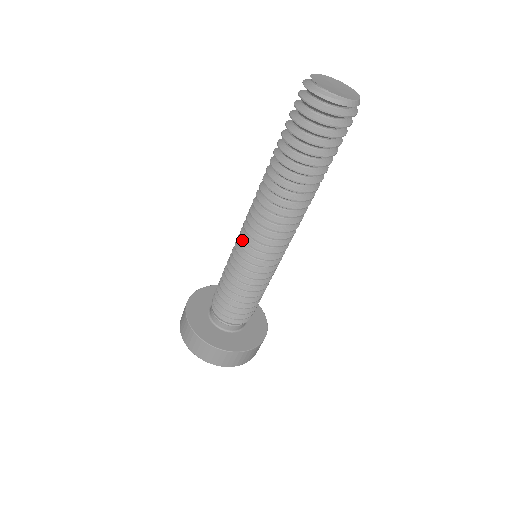
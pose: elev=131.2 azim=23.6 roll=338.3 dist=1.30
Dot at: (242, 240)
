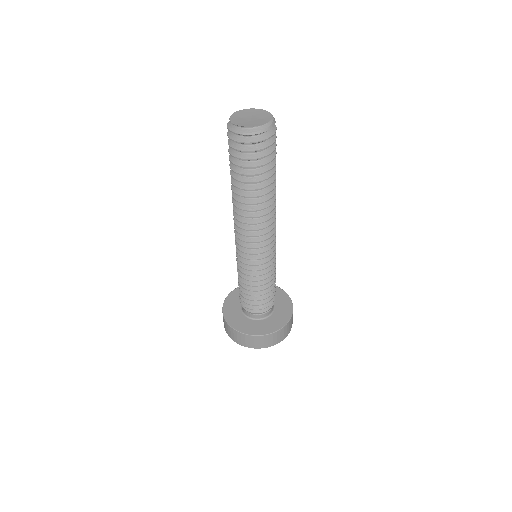
Dot at: (249, 256)
